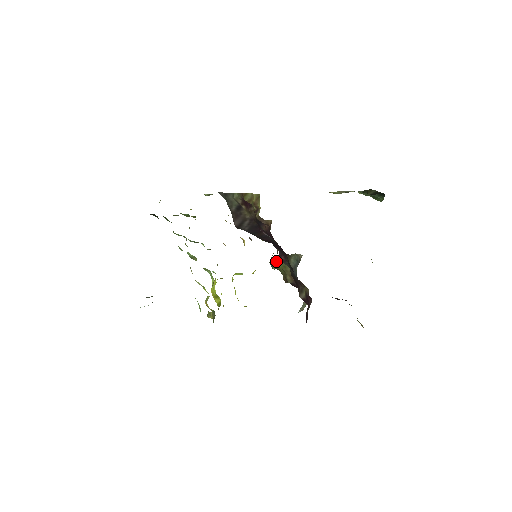
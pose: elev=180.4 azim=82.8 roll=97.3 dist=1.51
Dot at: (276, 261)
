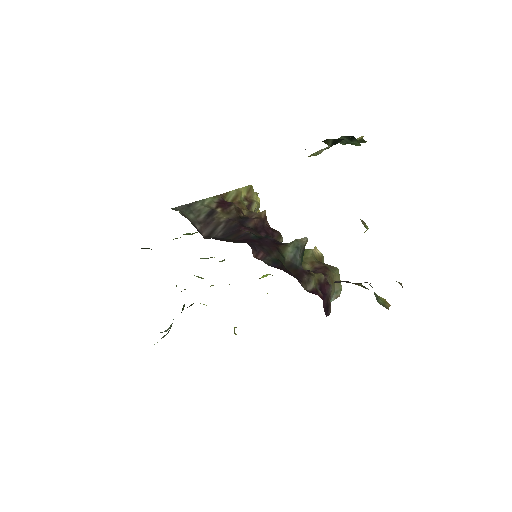
Dot at: occluded
